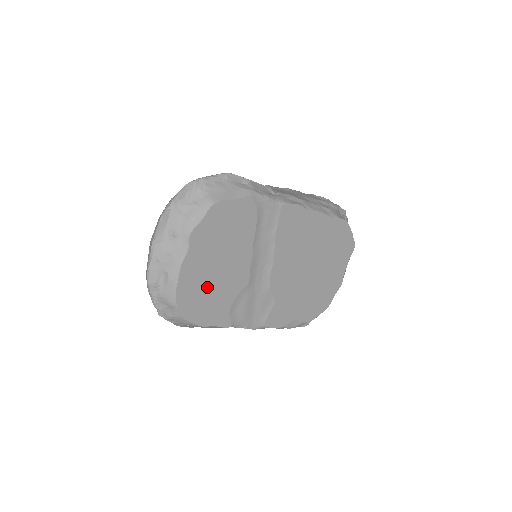
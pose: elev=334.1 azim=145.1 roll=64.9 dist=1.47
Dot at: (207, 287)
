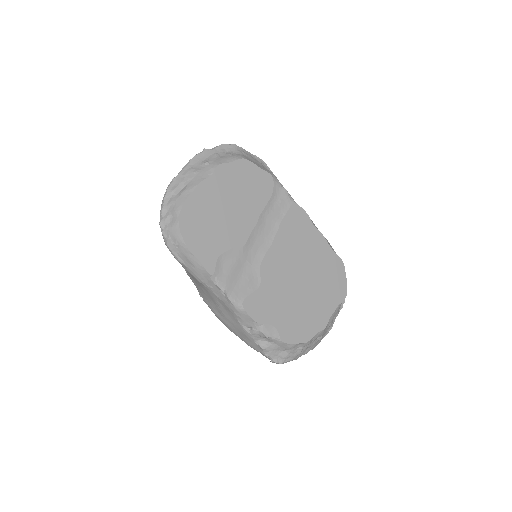
Dot at: (210, 218)
